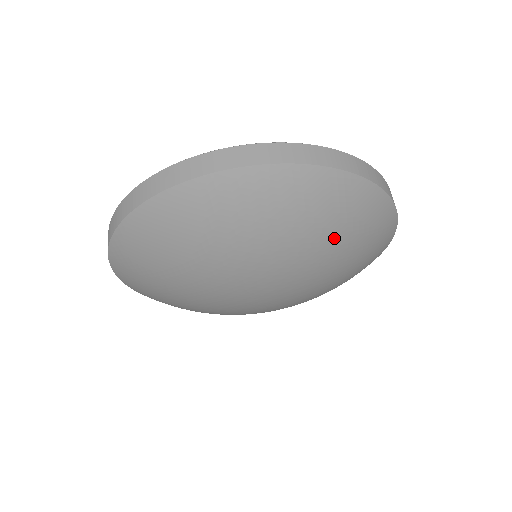
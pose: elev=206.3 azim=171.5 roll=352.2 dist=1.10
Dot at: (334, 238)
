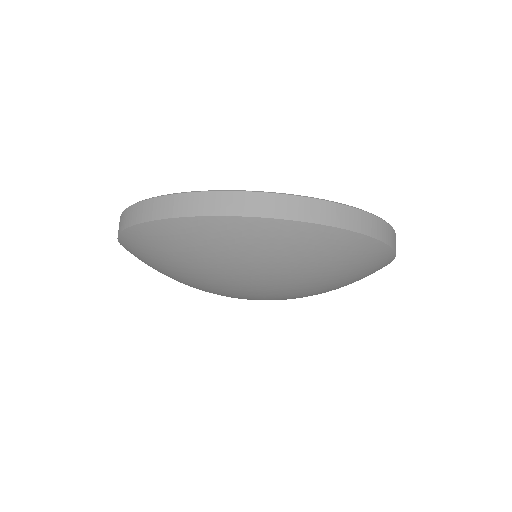
Dot at: (332, 276)
